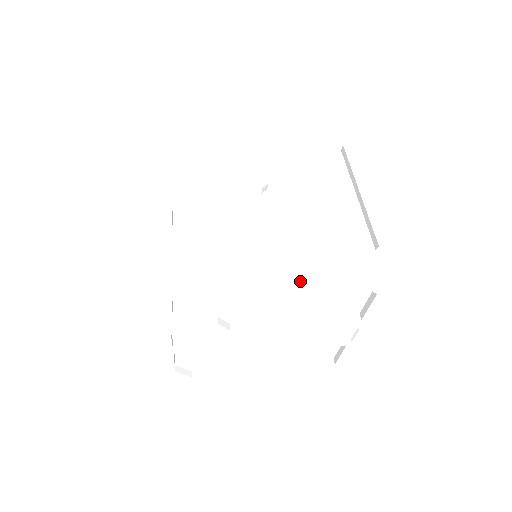
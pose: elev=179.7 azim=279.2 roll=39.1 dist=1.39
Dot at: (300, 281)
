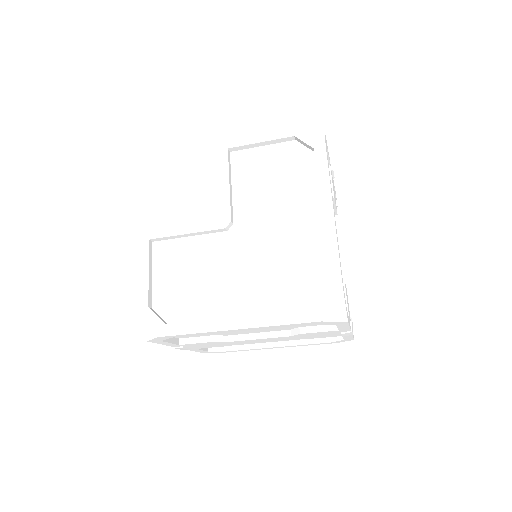
Dot at: (254, 329)
